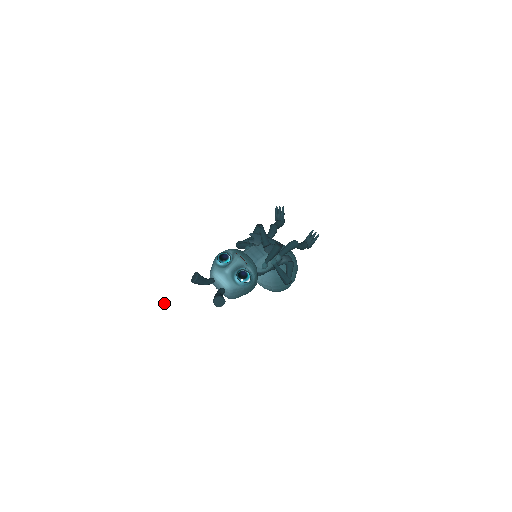
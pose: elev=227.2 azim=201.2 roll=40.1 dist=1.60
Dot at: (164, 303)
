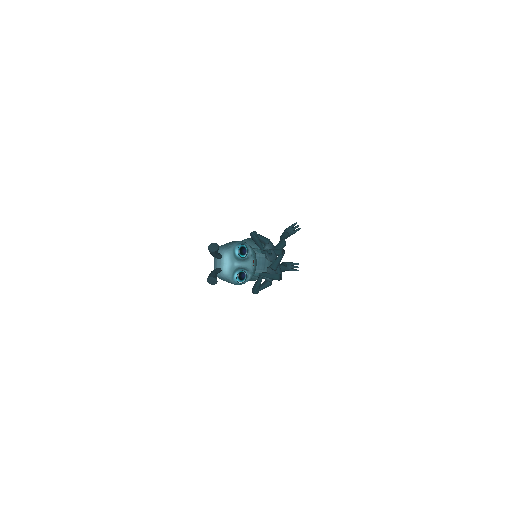
Dot at: (170, 228)
